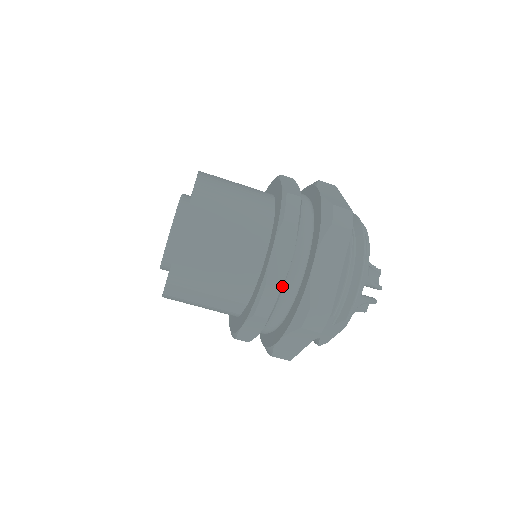
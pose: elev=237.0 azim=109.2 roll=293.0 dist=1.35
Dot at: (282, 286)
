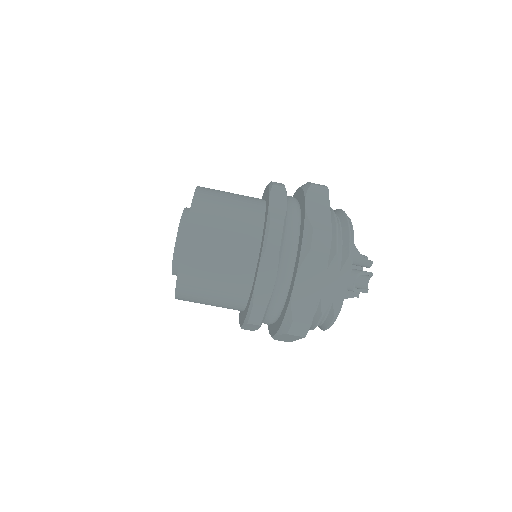
Dot at: (284, 220)
